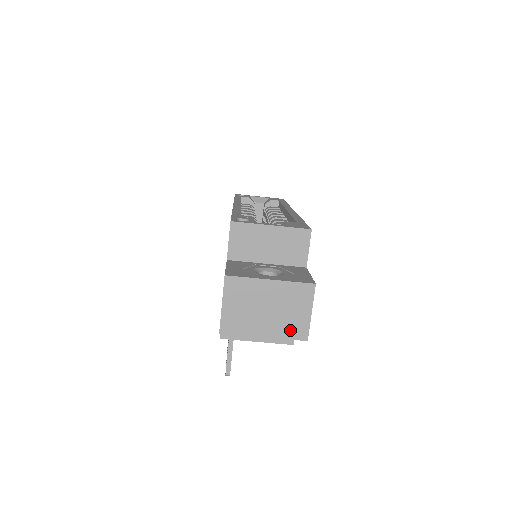
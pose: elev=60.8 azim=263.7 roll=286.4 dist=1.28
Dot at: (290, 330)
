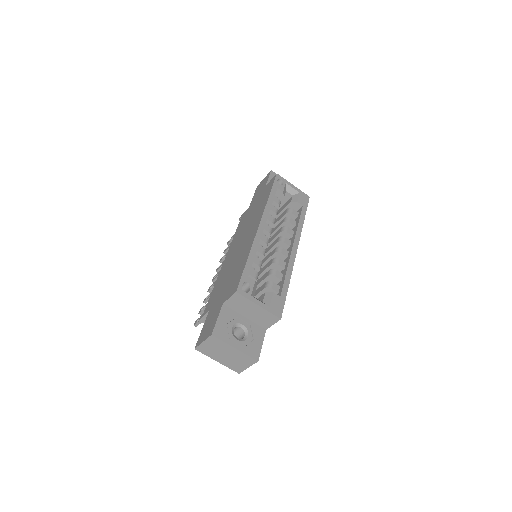
Dot at: (233, 366)
